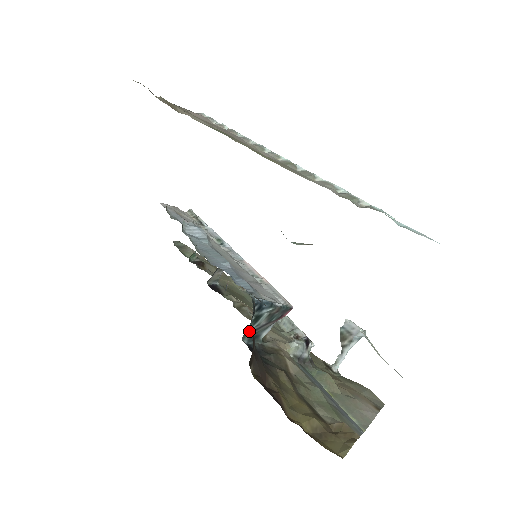
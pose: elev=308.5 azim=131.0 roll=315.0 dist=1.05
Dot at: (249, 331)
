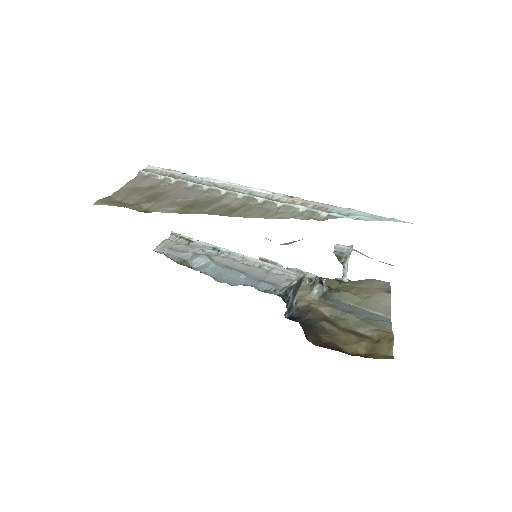
Dot at: occluded
